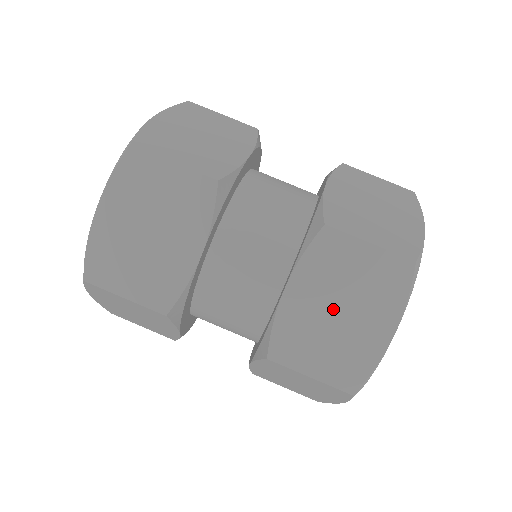
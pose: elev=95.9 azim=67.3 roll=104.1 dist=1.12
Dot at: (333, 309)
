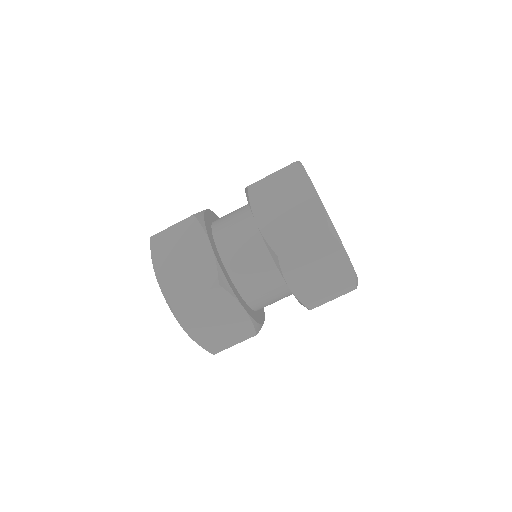
Dot at: (315, 275)
